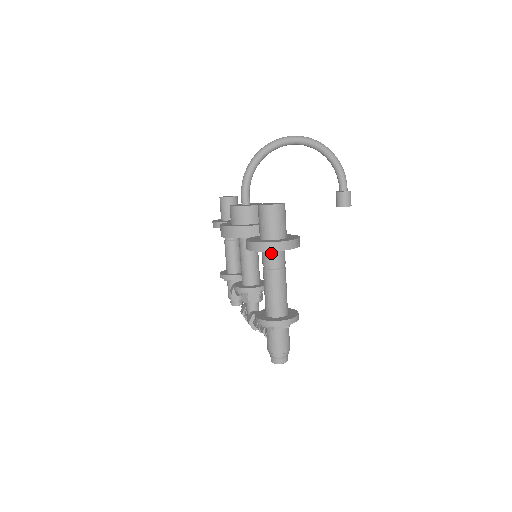
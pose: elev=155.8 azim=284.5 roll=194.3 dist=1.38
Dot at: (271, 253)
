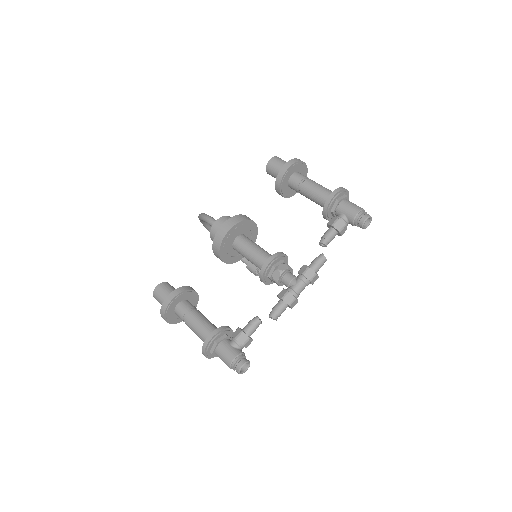
Dot at: (300, 173)
